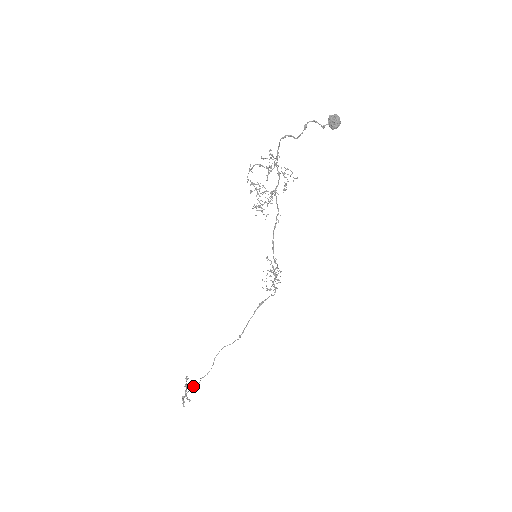
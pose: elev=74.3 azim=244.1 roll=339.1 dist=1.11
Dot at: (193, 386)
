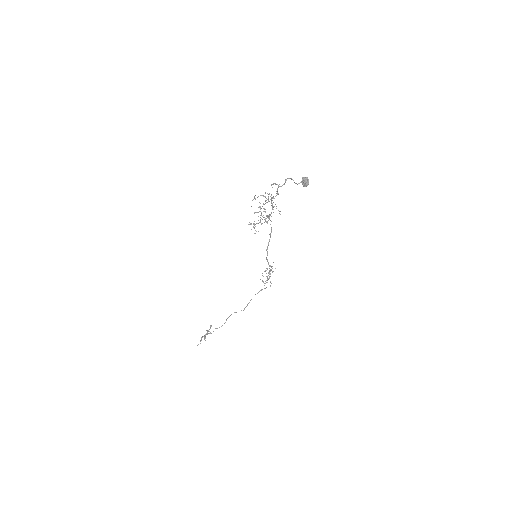
Dot at: (210, 332)
